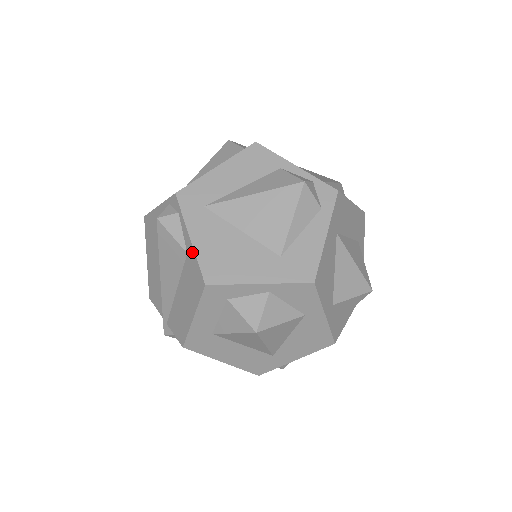
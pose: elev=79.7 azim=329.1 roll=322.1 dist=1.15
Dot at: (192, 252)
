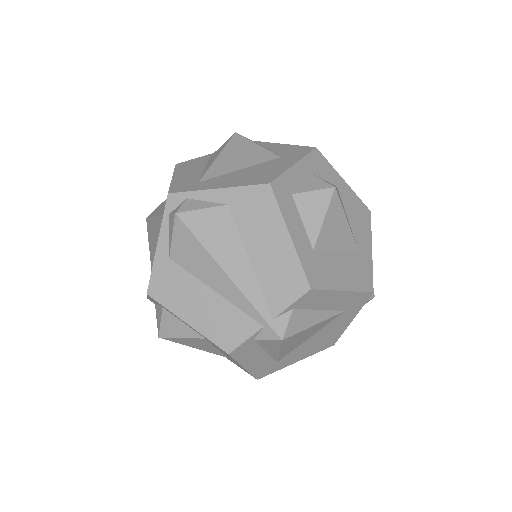
Dot at: (231, 192)
